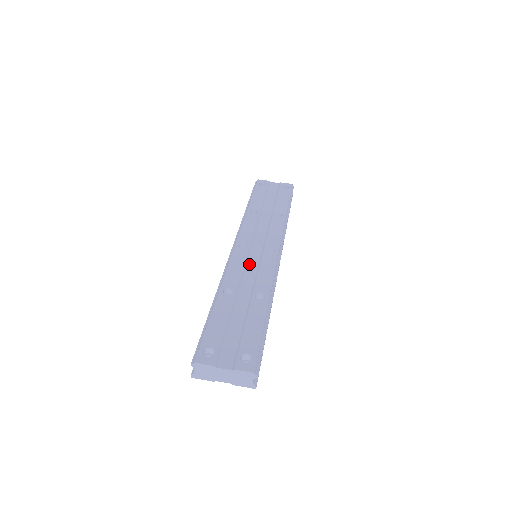
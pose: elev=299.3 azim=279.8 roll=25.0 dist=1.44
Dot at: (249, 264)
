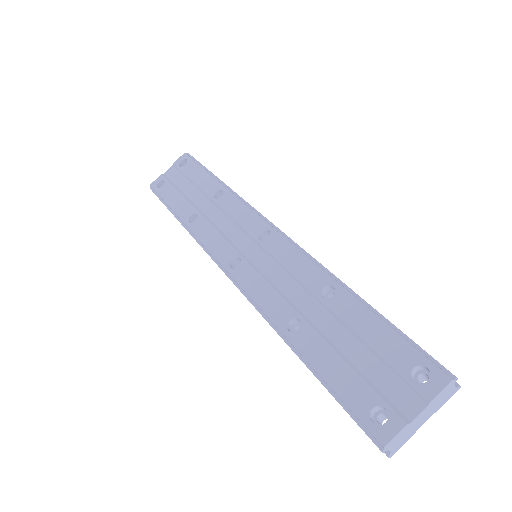
Dot at: (267, 273)
